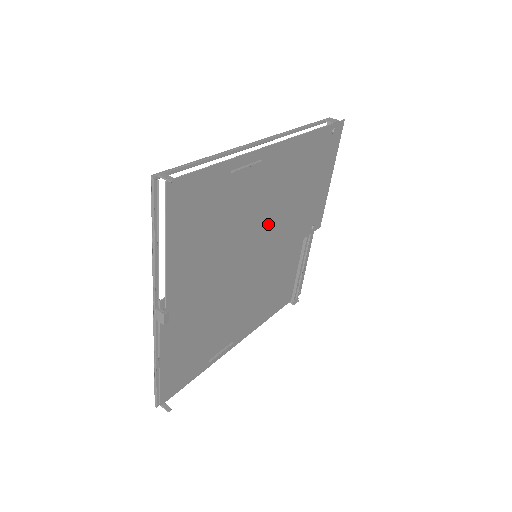
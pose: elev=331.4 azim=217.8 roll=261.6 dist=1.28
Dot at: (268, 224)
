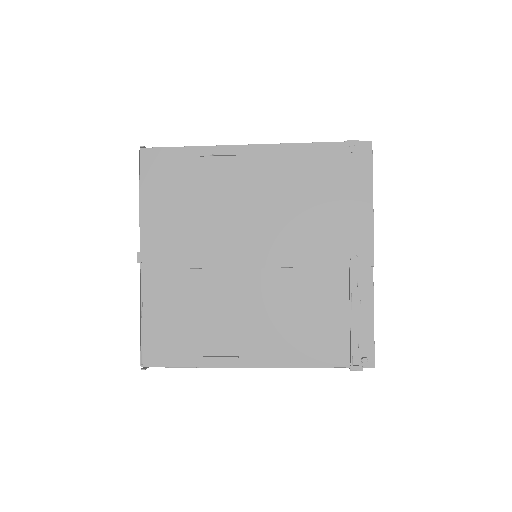
Dot at: (262, 222)
